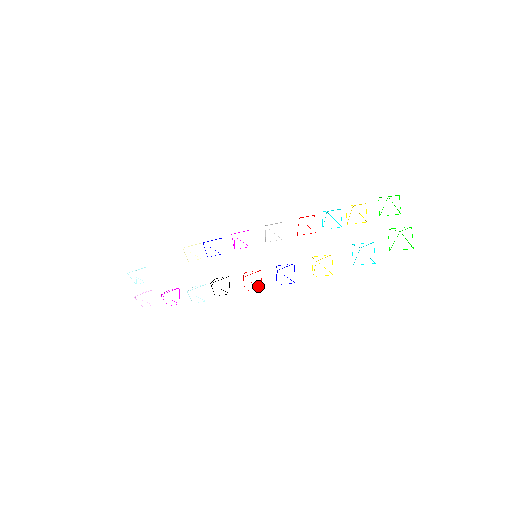
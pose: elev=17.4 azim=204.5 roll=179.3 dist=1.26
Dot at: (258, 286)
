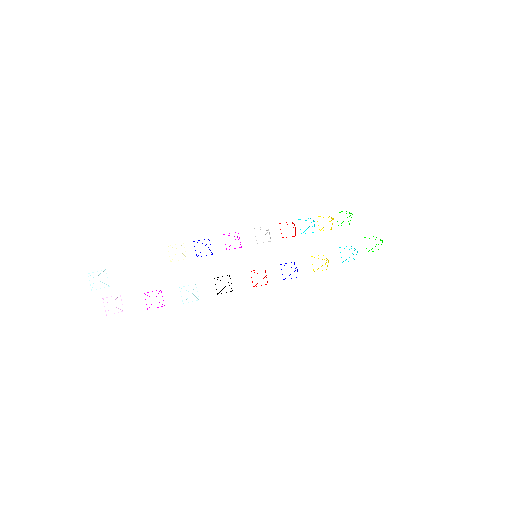
Dot at: occluded
